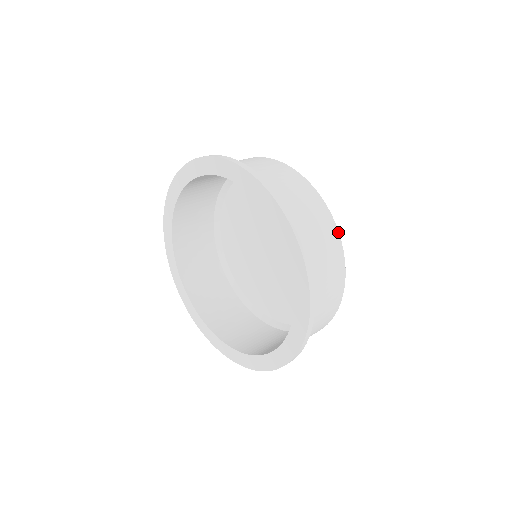
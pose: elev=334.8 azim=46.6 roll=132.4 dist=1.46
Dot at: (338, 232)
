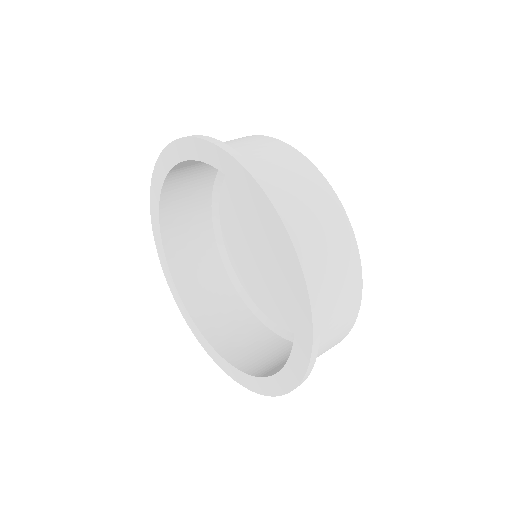
Dot at: (350, 330)
